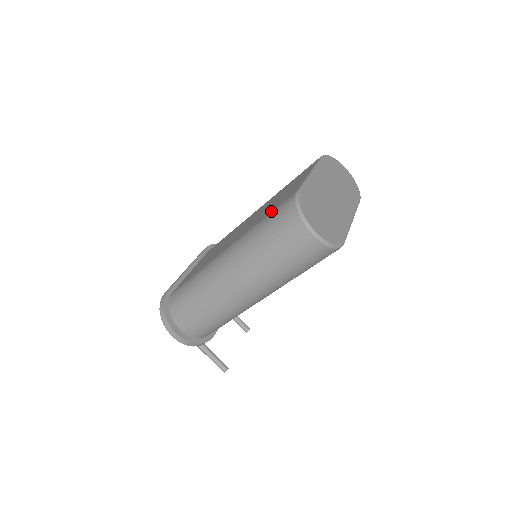
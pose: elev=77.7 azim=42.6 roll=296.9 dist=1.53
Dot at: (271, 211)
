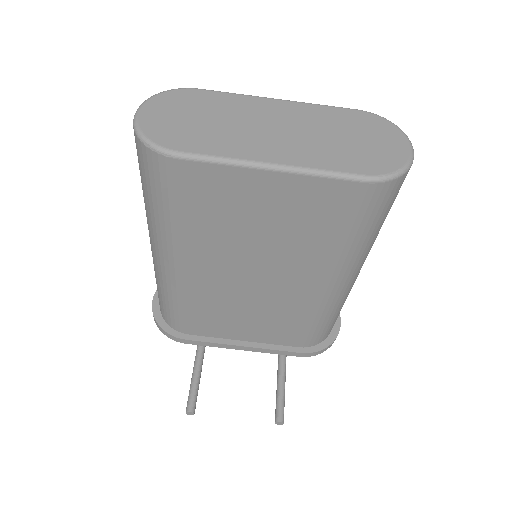
Dot at: occluded
